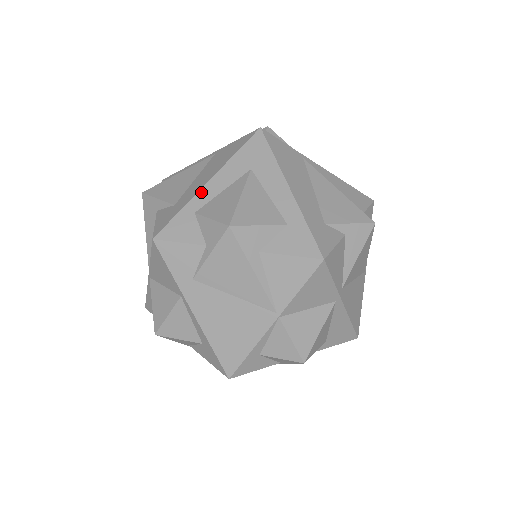
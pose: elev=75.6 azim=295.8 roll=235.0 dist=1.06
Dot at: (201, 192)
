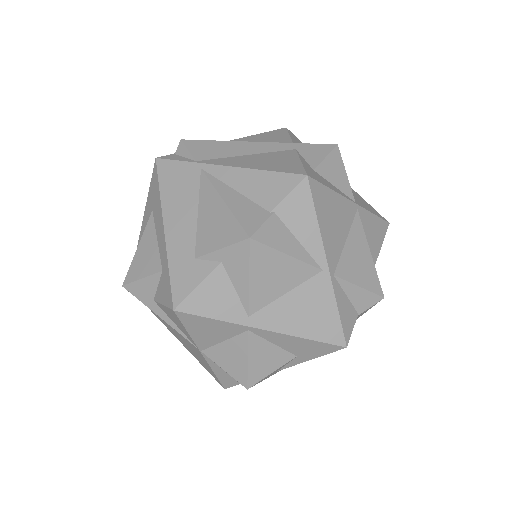
Dot at: (139, 240)
